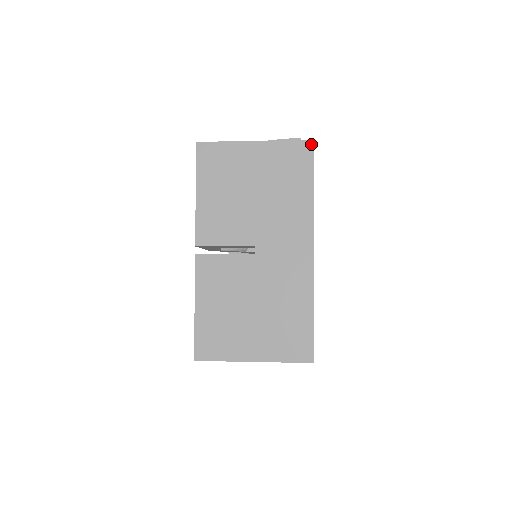
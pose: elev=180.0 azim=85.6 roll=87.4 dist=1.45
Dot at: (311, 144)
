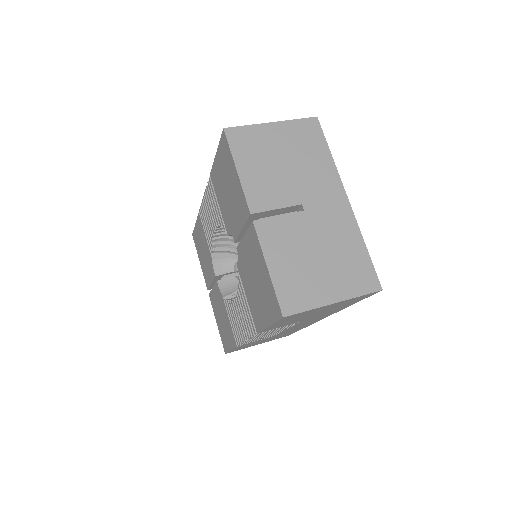
Dot at: (317, 120)
